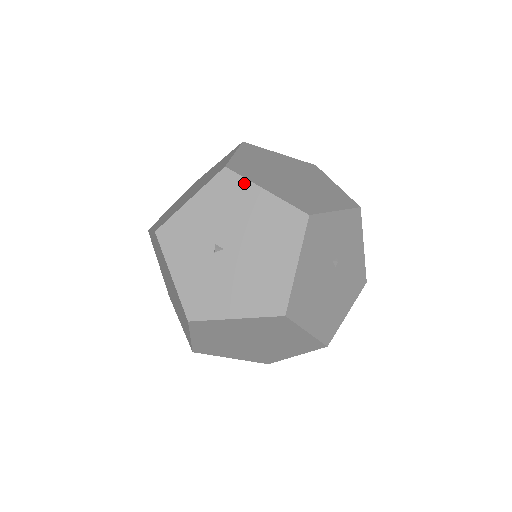
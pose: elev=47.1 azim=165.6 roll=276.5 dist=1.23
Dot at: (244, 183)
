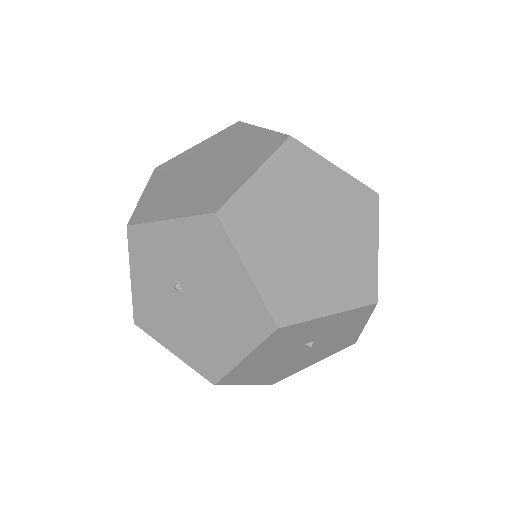
Dot at: (228, 246)
